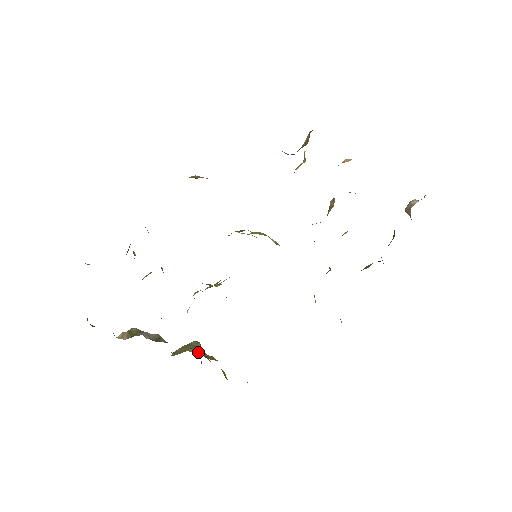
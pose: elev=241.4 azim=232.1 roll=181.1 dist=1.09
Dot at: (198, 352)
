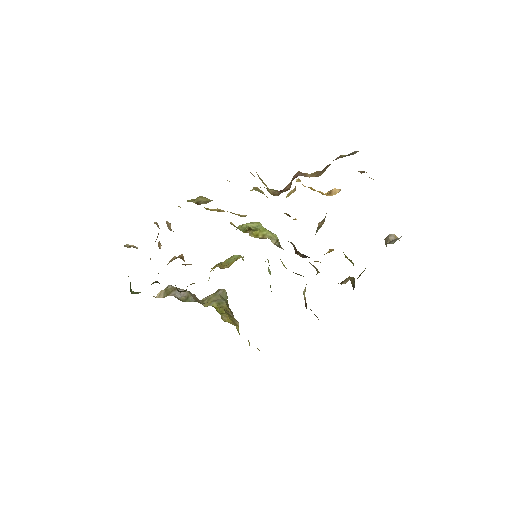
Dot at: (220, 306)
